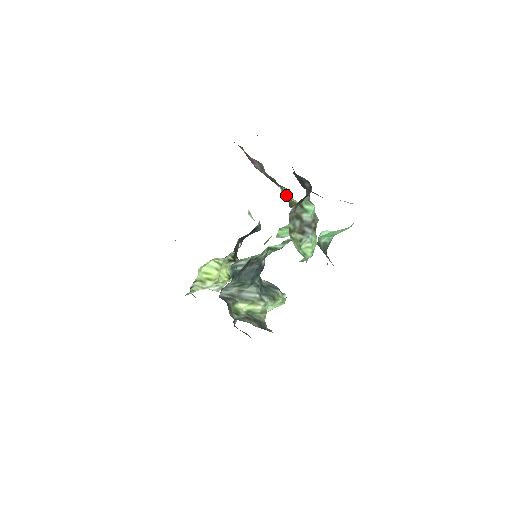
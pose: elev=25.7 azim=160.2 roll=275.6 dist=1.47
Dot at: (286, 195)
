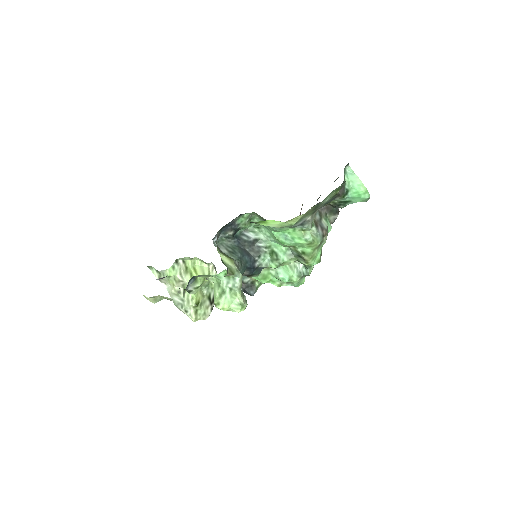
Dot at: occluded
